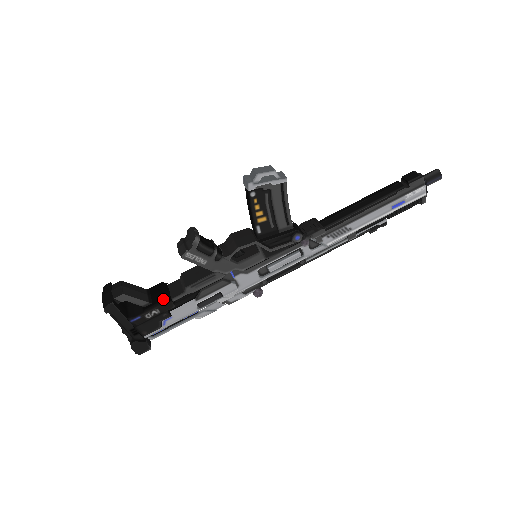
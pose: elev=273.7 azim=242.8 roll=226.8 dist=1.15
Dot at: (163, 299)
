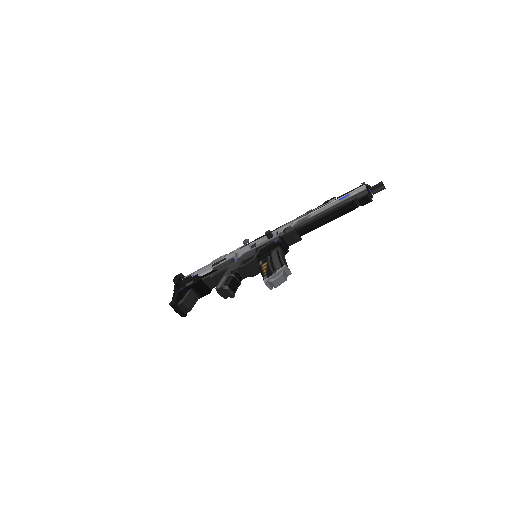
Dot at: (207, 294)
